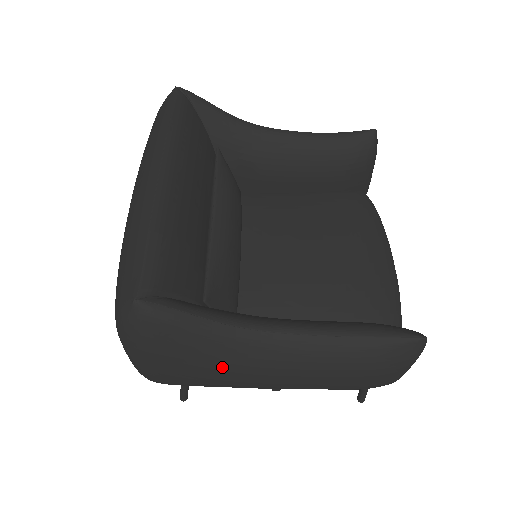
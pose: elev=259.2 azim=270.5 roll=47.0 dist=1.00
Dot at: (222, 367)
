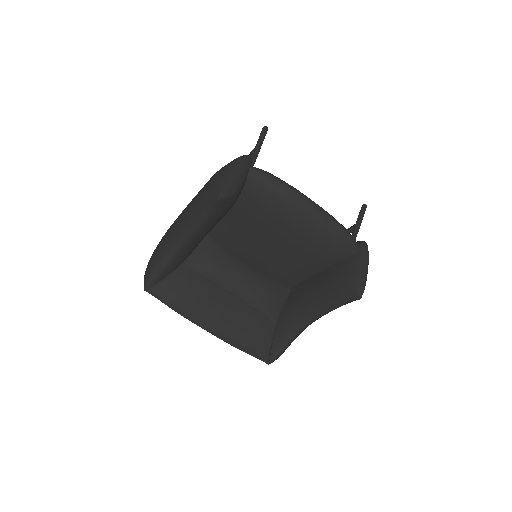
Dot at: occluded
